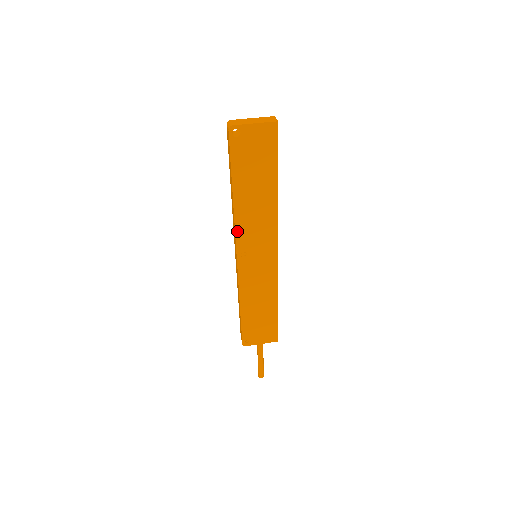
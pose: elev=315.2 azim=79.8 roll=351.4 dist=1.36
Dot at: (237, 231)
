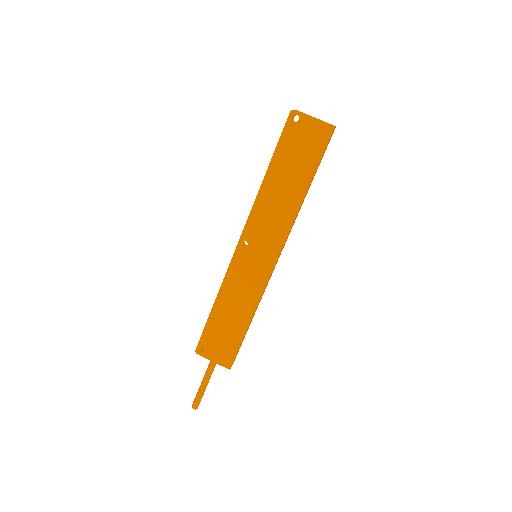
Dot at: (251, 215)
